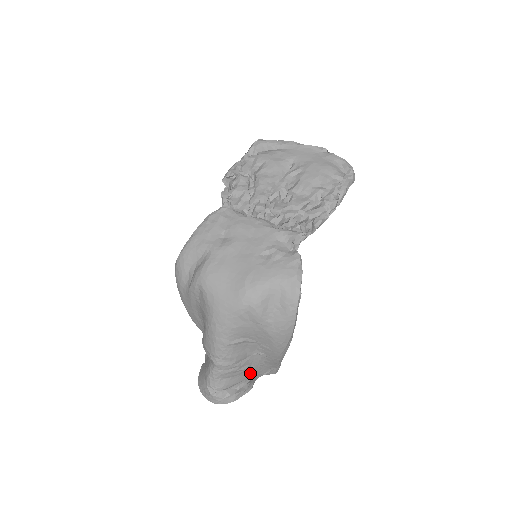
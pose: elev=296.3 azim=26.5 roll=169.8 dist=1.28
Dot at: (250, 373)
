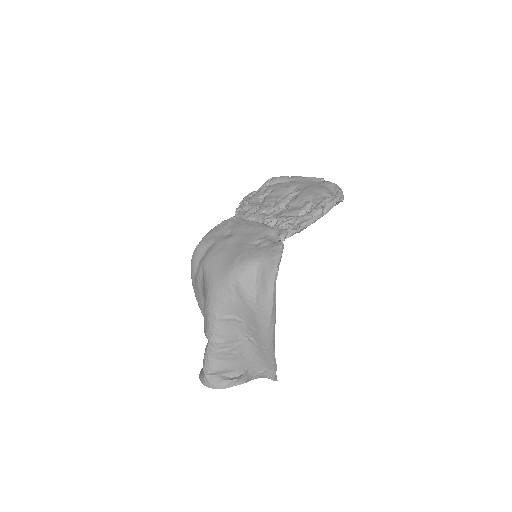
Dot at: (243, 364)
